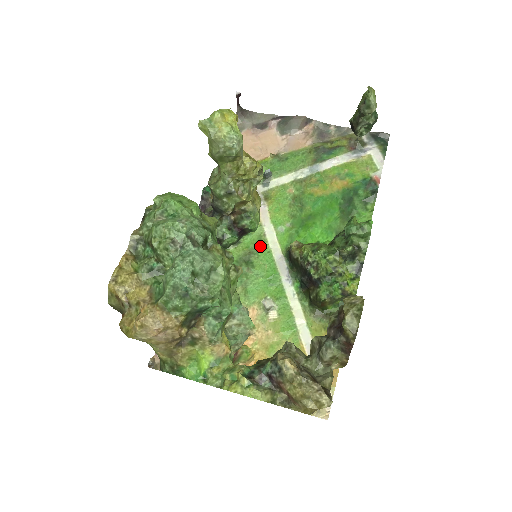
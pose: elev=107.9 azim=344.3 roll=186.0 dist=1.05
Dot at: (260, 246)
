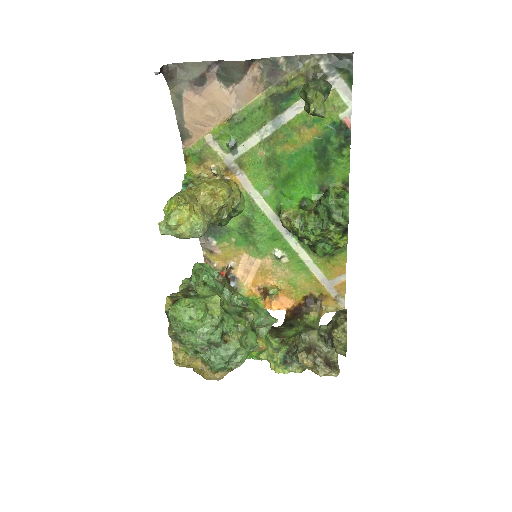
Dot at: (253, 212)
